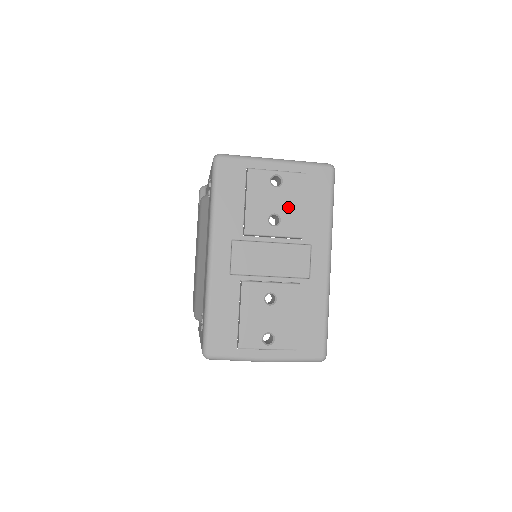
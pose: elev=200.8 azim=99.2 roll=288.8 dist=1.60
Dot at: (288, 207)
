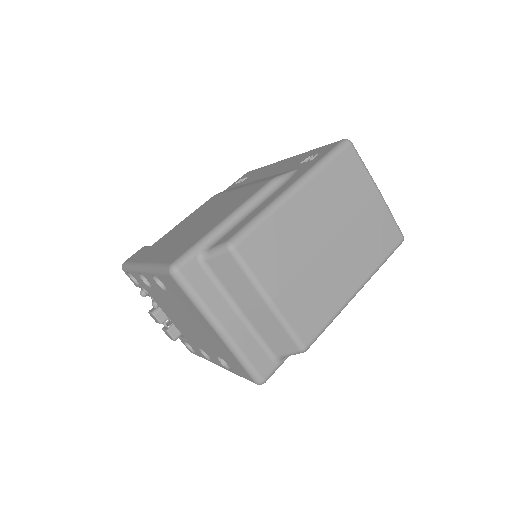
Dot at: occluded
